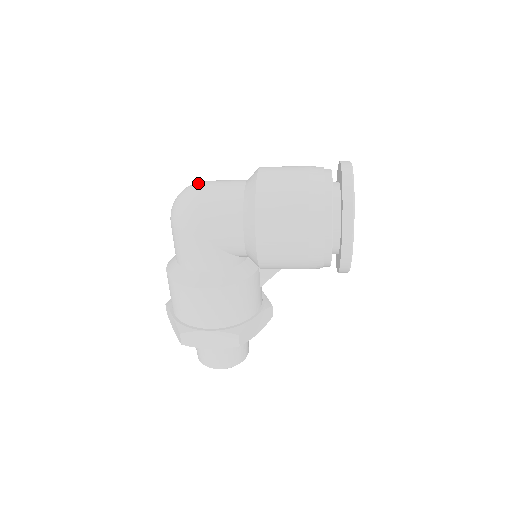
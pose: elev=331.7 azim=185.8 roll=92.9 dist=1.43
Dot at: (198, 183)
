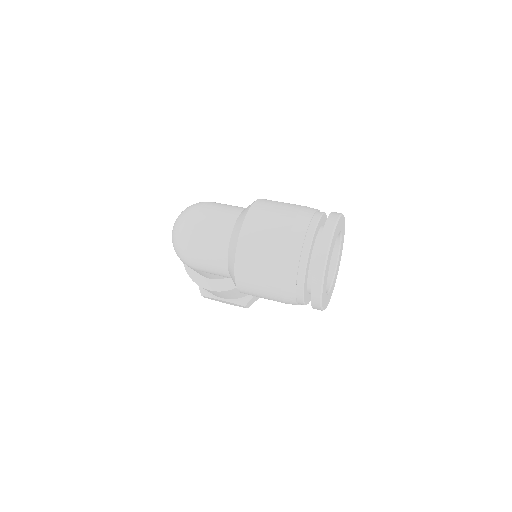
Dot at: (189, 224)
